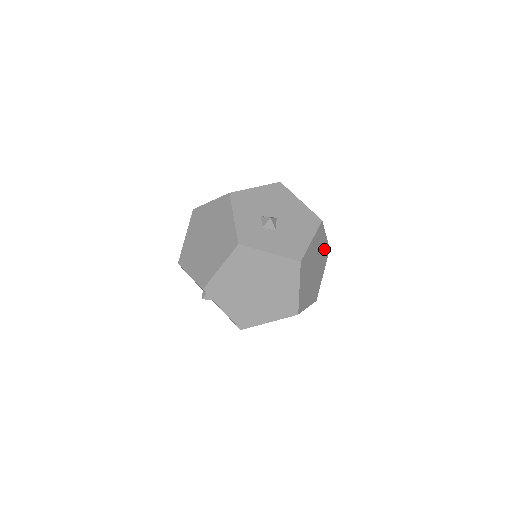
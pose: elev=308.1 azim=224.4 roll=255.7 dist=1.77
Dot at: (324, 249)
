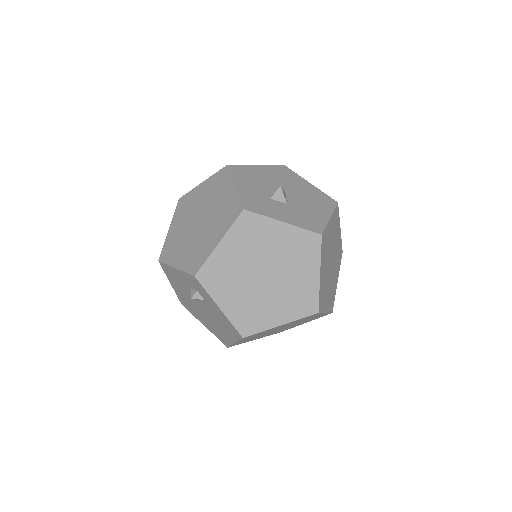
Dot at: (338, 246)
